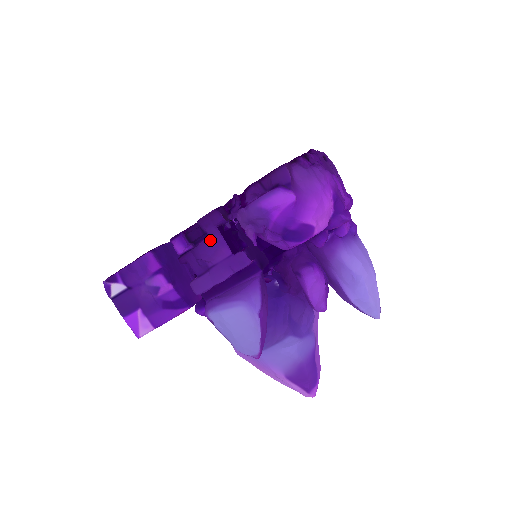
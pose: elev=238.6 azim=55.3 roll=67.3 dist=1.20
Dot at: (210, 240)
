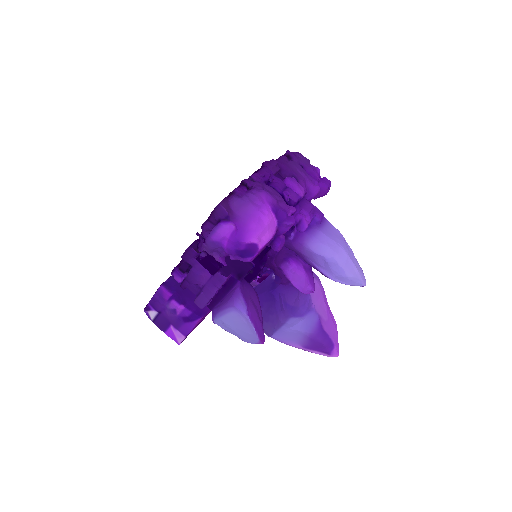
Dot at: (193, 269)
